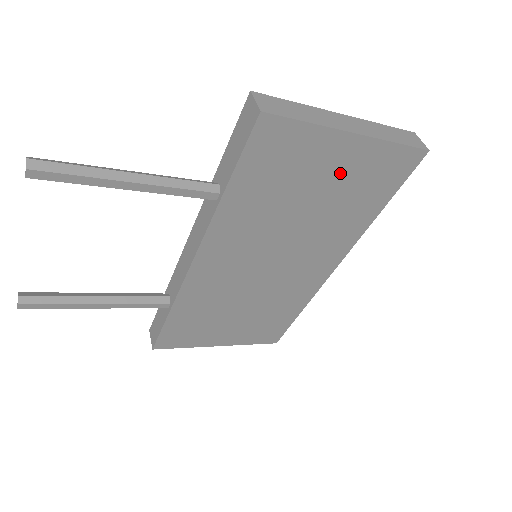
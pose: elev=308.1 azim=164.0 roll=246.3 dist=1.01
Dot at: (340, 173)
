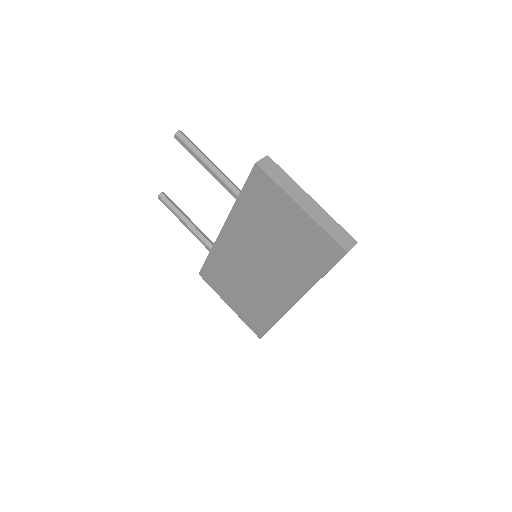
Dot at: (294, 229)
